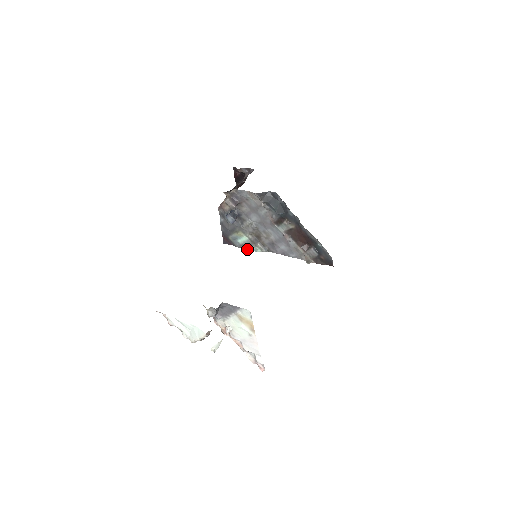
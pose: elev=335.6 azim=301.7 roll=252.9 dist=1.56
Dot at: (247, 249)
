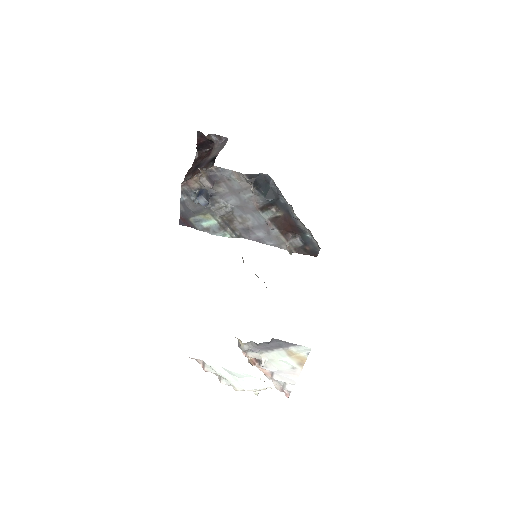
Dot at: (212, 233)
